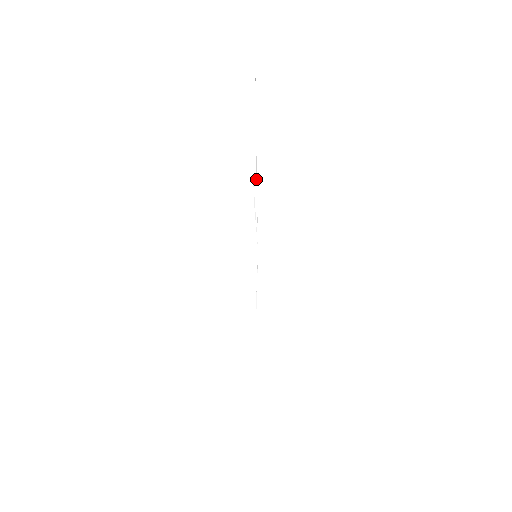
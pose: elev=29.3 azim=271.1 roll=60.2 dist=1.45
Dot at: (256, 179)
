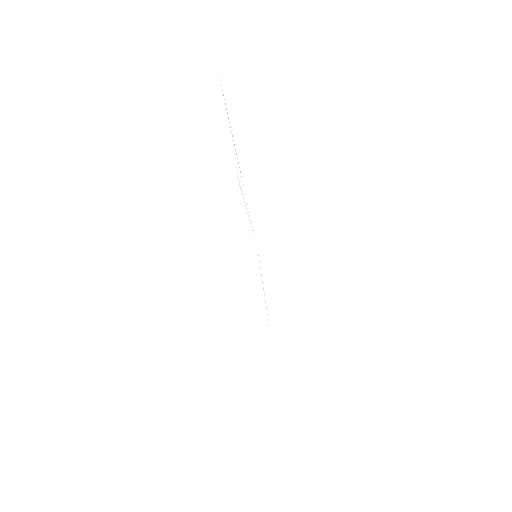
Dot at: (237, 161)
